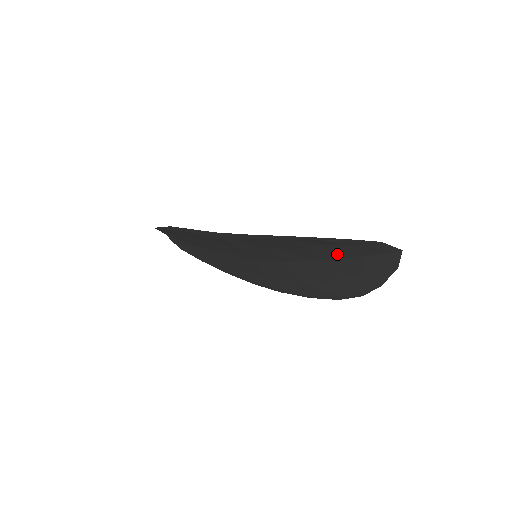
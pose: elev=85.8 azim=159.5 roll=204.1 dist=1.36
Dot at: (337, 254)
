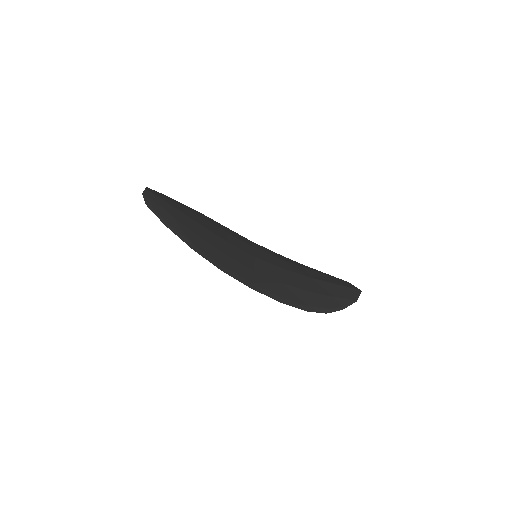
Dot at: (324, 288)
